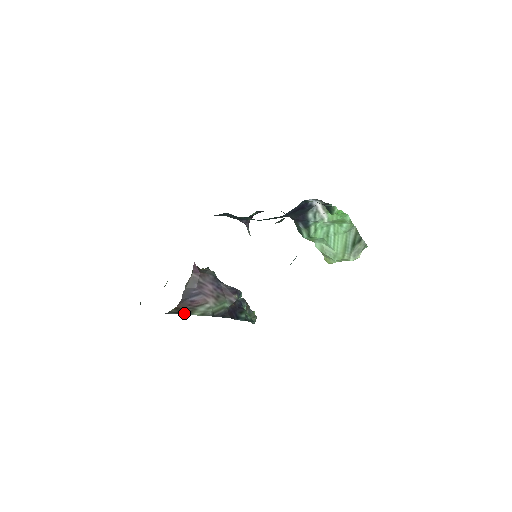
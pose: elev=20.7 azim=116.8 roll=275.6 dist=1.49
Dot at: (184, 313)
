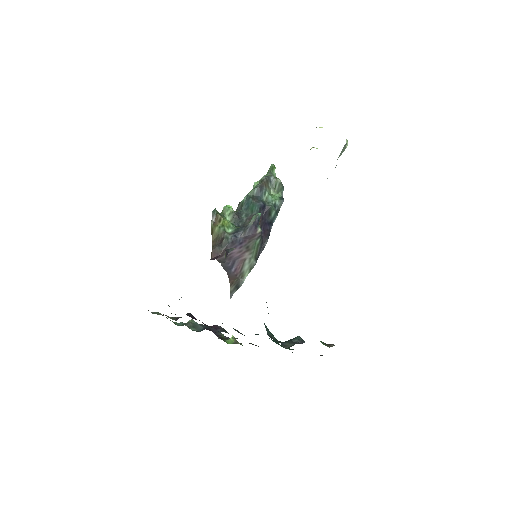
Dot at: (240, 285)
